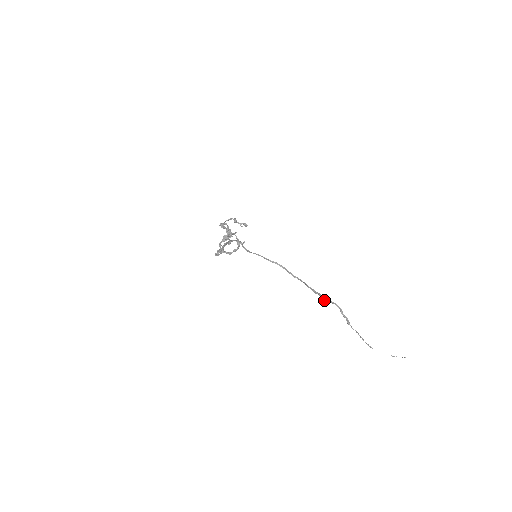
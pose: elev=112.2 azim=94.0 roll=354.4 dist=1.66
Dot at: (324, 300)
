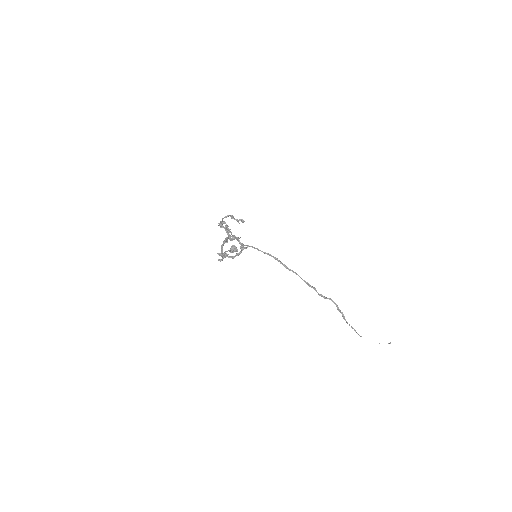
Dot at: occluded
